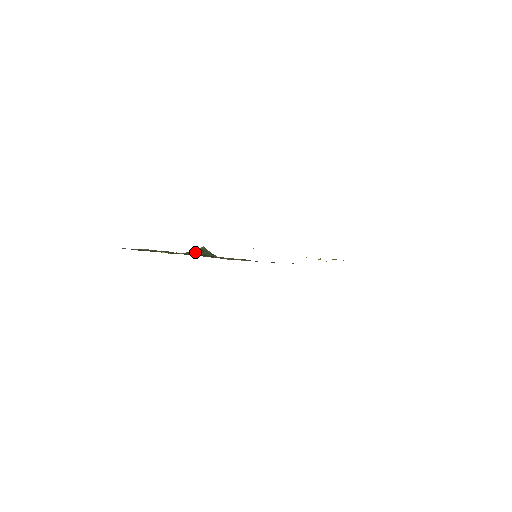
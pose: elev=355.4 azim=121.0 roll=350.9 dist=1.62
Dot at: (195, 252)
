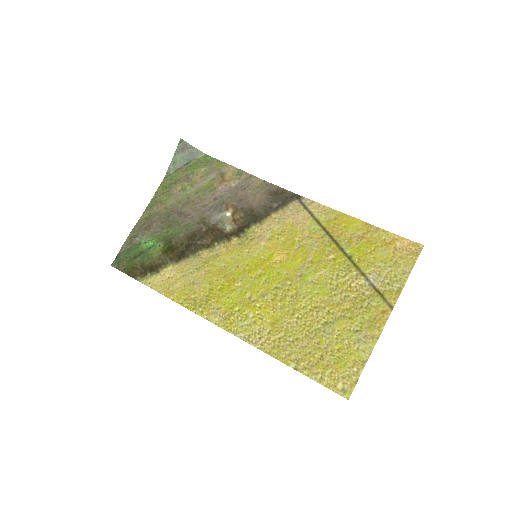
Dot at: (176, 162)
